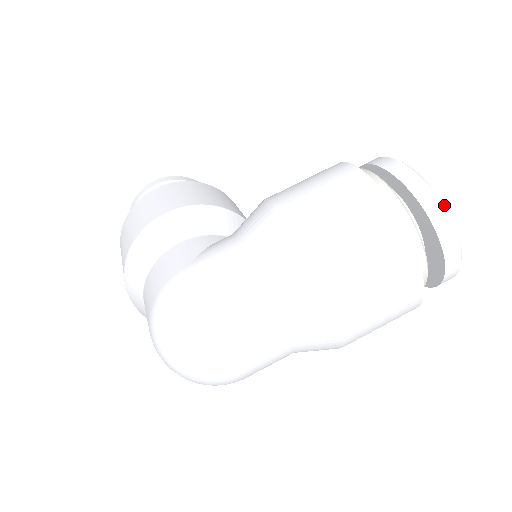
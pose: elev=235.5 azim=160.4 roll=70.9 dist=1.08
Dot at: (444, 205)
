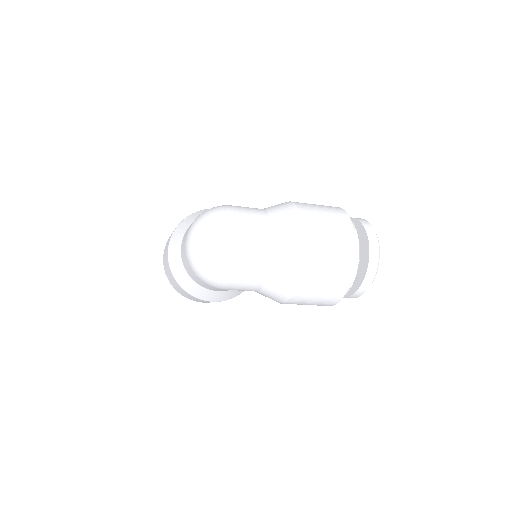
Dot at: occluded
